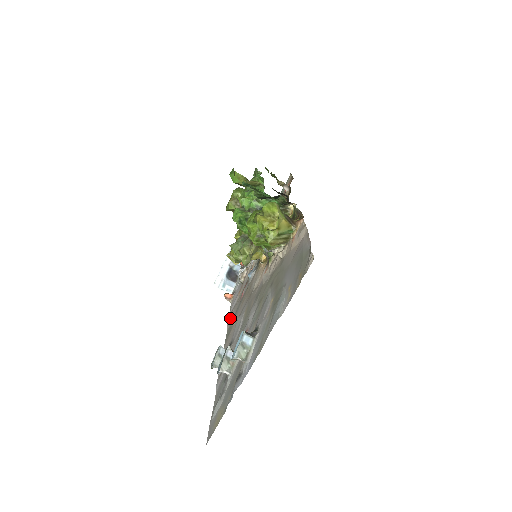
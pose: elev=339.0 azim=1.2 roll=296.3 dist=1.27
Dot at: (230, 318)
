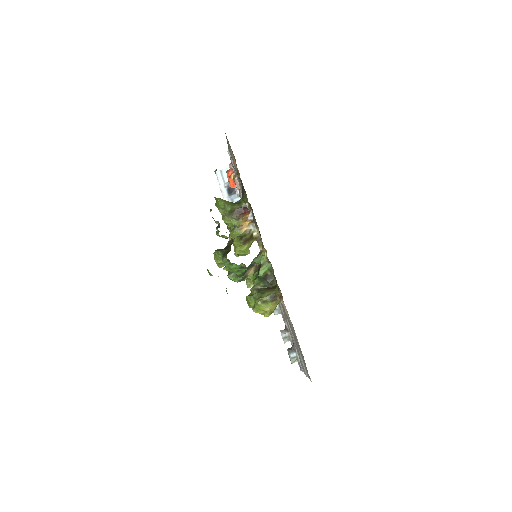
Dot at: occluded
